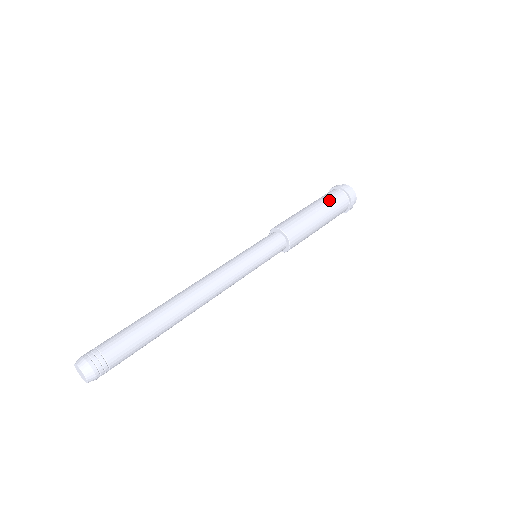
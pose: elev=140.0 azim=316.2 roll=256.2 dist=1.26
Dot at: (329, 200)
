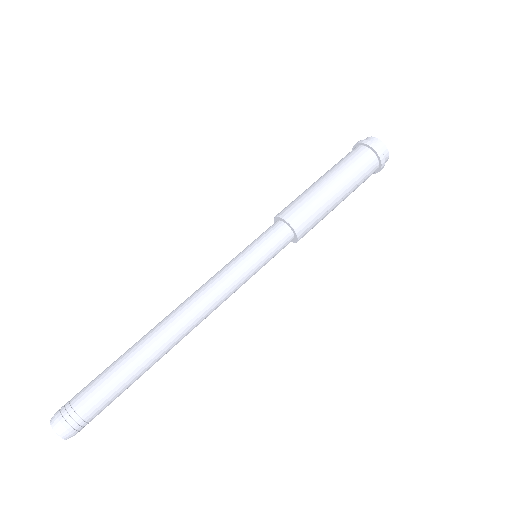
Dot at: (360, 181)
